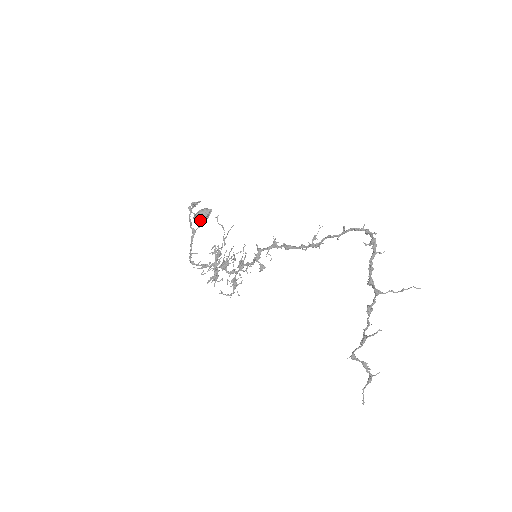
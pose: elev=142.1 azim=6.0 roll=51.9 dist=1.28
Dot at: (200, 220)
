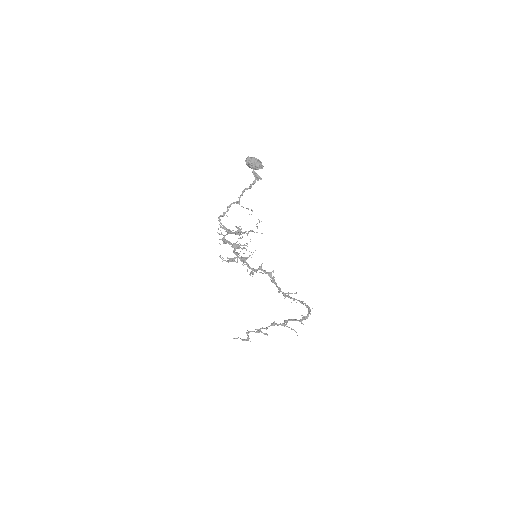
Dot at: (249, 167)
